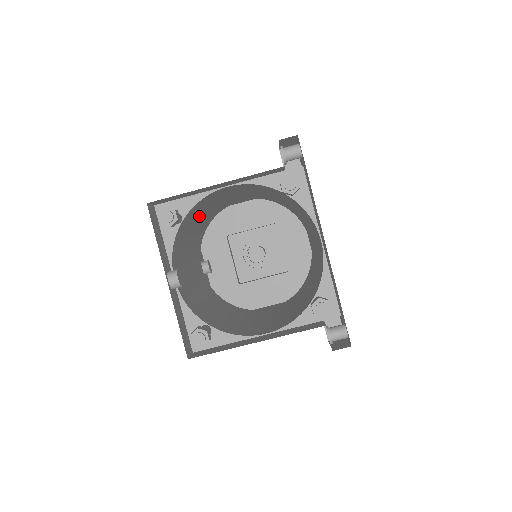
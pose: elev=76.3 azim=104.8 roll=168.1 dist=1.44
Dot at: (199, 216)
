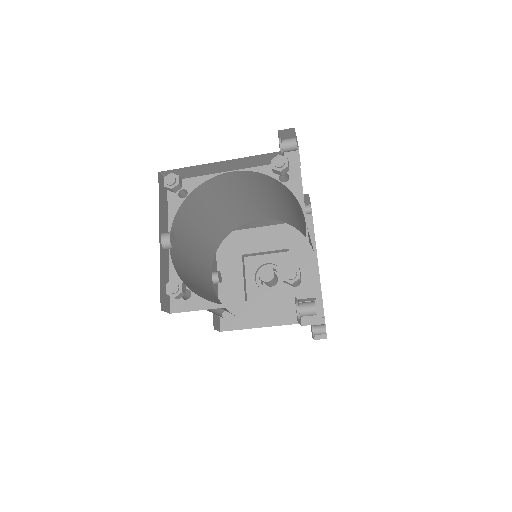
Dot at: (210, 210)
